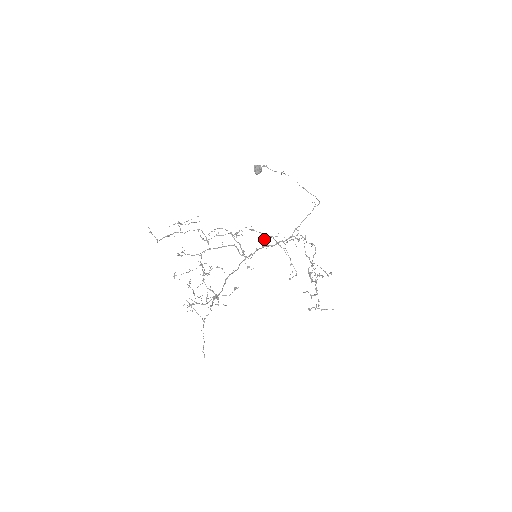
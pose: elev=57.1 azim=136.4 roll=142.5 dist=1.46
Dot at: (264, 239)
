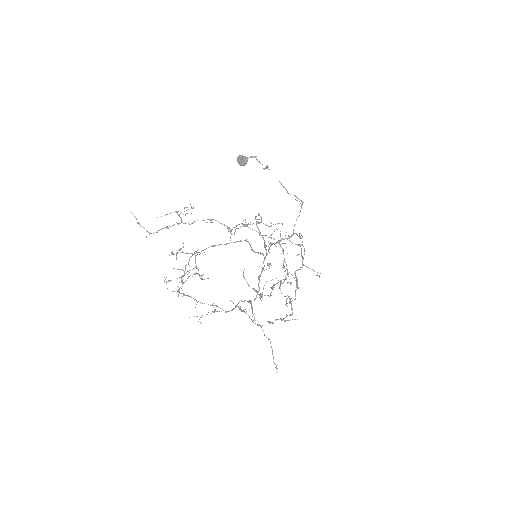
Dot at: occluded
